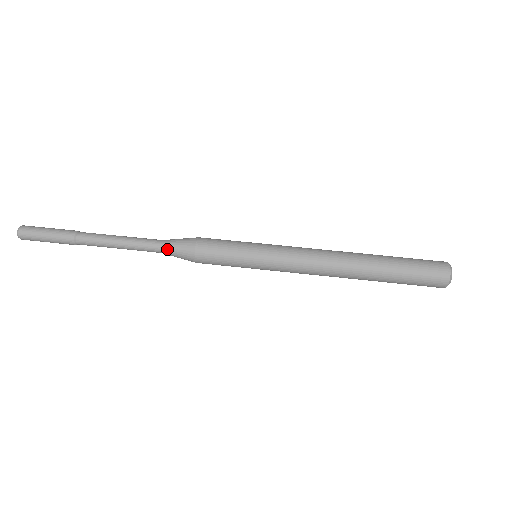
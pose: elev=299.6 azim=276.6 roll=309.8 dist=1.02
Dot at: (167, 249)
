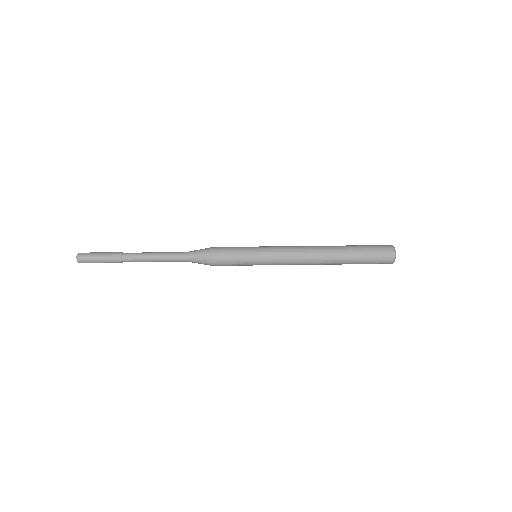
Dot at: (191, 257)
